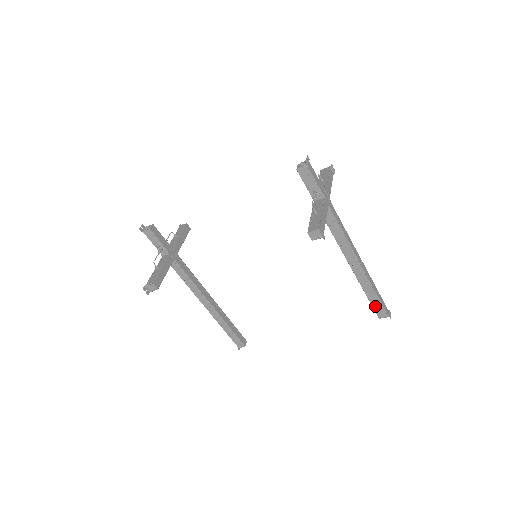
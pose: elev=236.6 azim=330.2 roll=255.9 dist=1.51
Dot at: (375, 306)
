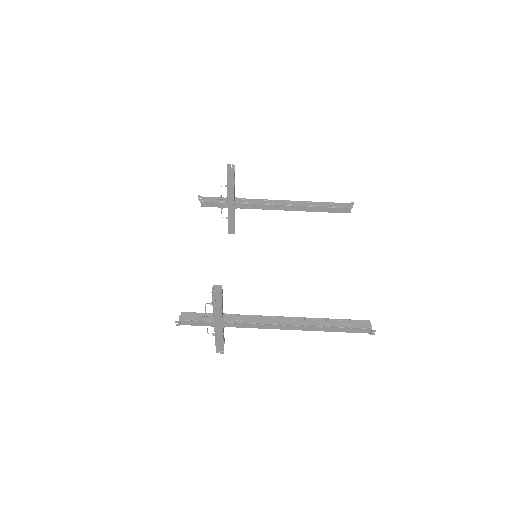
Dot at: (337, 206)
